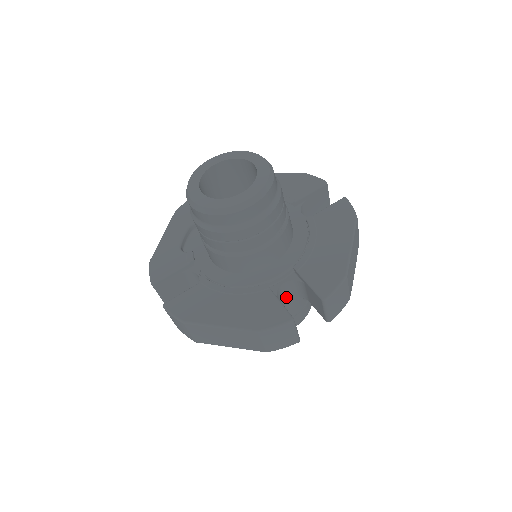
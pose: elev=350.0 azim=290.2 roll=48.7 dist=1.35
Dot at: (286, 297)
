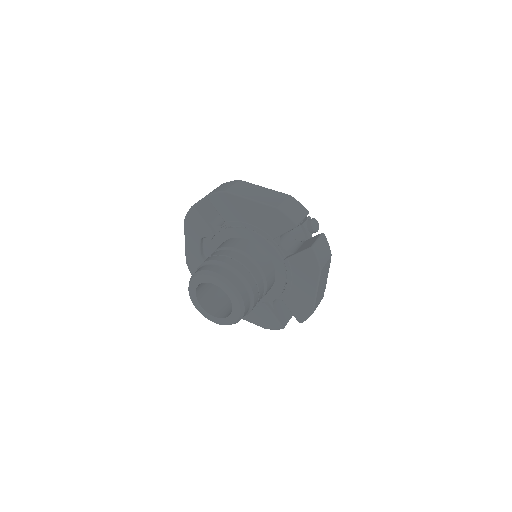
Dot at: occluded
